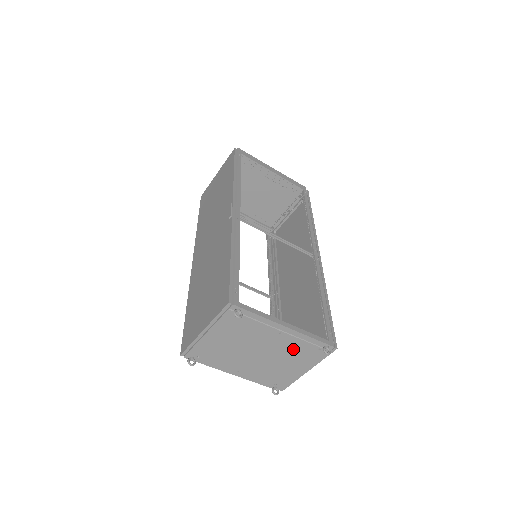
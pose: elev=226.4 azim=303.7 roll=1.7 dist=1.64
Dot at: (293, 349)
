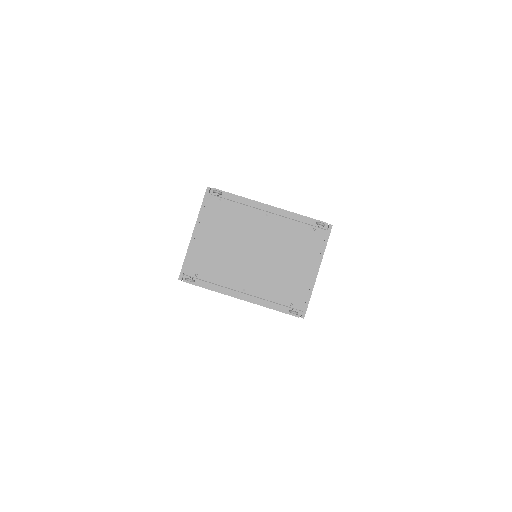
Dot at: (288, 237)
